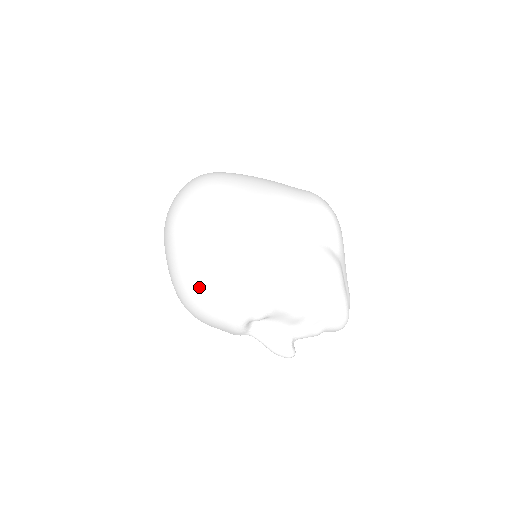
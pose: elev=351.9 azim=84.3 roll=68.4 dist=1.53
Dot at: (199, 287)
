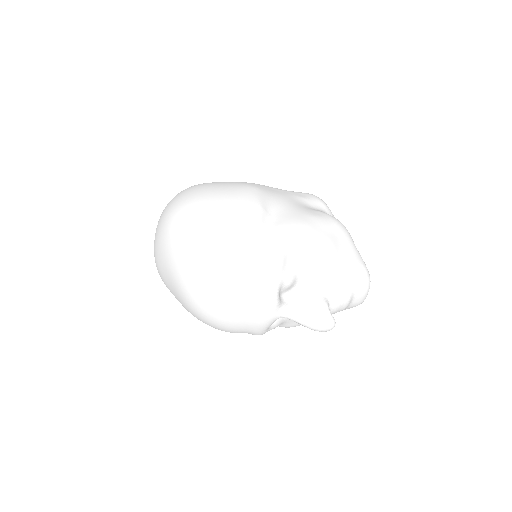
Dot at: (220, 258)
